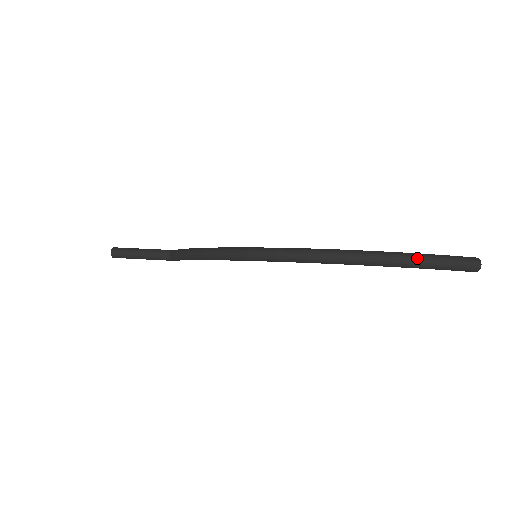
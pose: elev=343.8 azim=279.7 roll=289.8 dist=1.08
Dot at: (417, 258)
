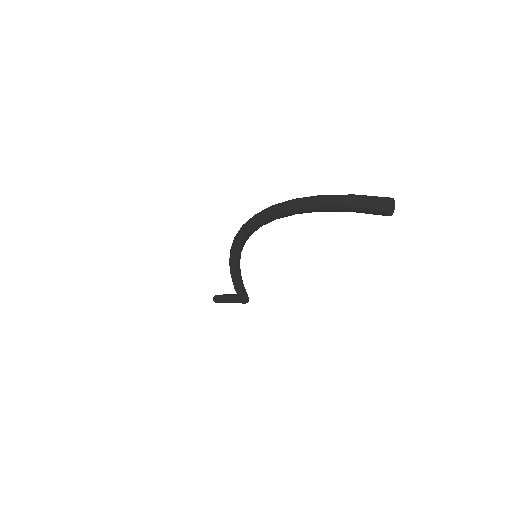
Dot at: (320, 196)
